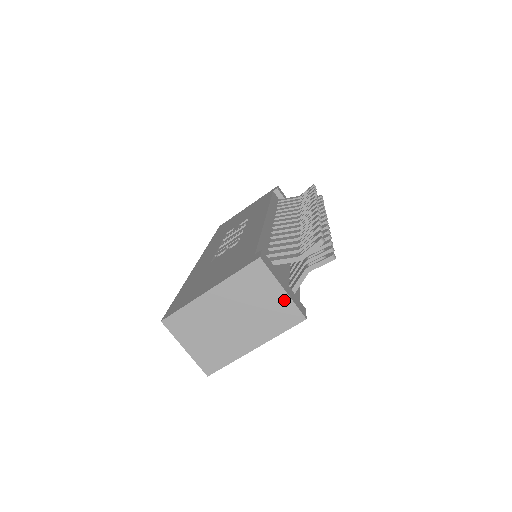
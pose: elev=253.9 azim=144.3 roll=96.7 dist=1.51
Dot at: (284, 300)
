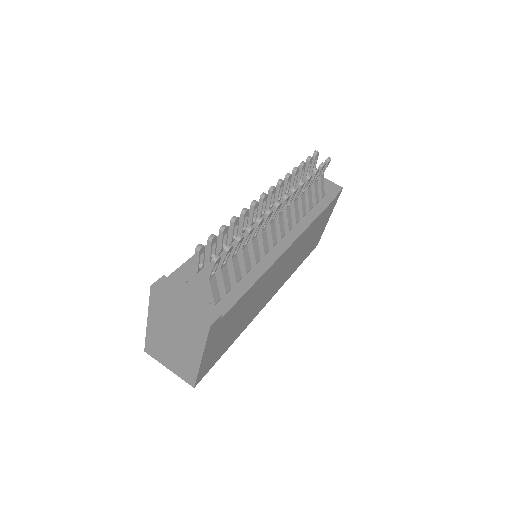
Dot at: (187, 315)
